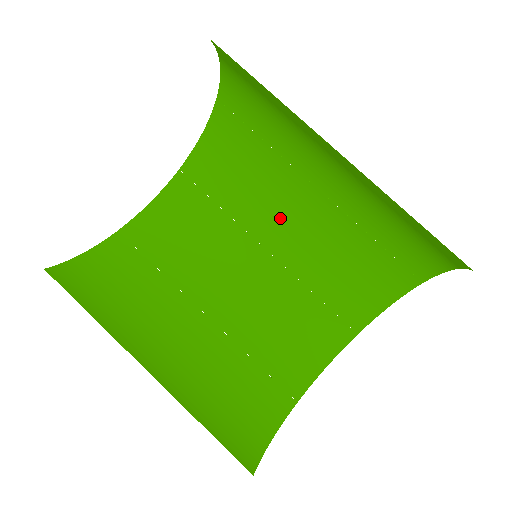
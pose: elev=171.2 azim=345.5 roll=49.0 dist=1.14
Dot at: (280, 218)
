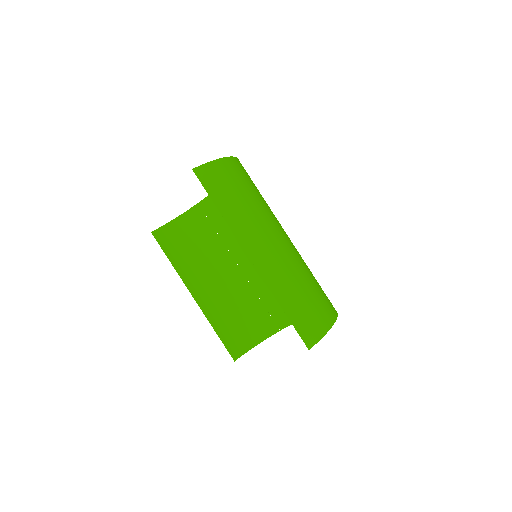
Dot at: occluded
